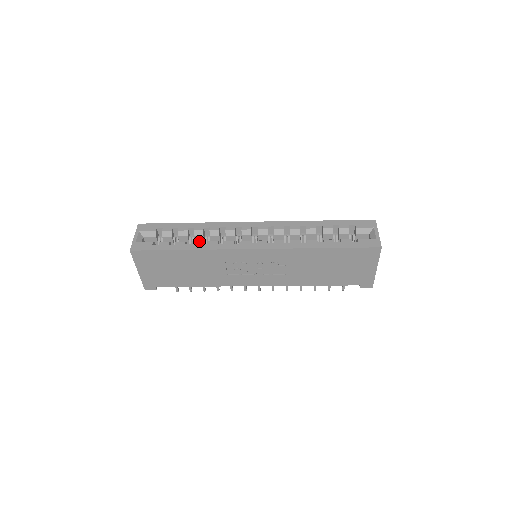
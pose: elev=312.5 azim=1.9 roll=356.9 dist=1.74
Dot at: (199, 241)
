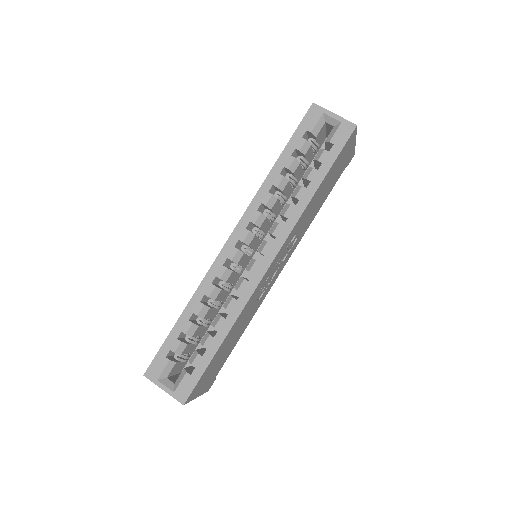
Dot at: (219, 319)
